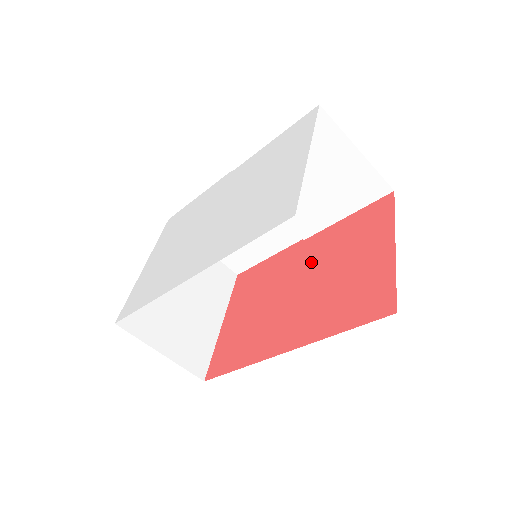
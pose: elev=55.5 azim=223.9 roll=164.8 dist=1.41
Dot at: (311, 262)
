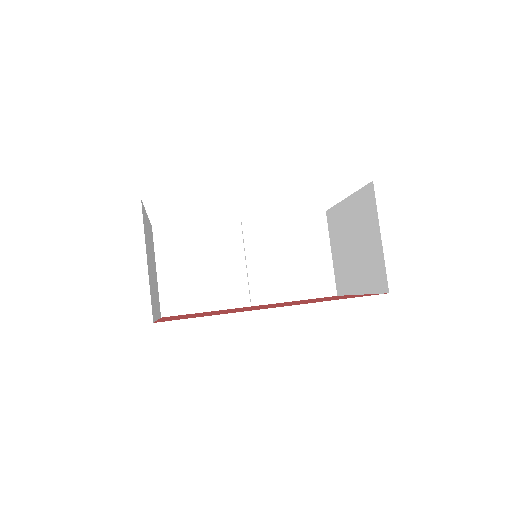
Dot at: occluded
